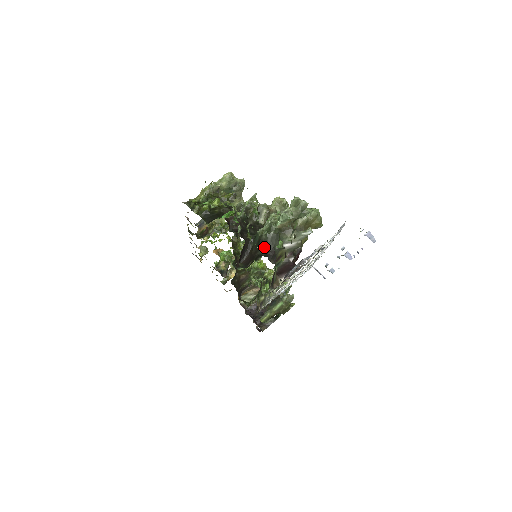
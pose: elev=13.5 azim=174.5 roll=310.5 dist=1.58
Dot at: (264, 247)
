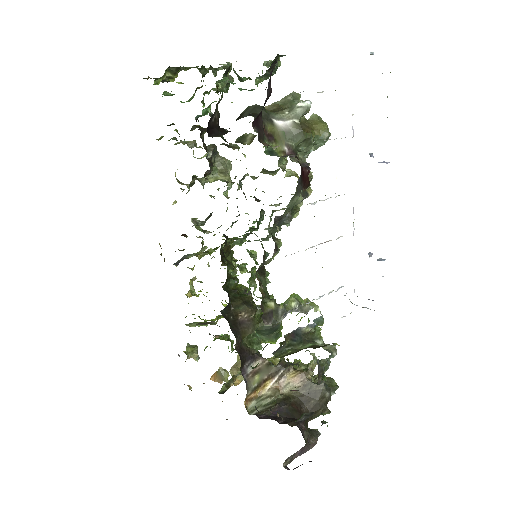
Dot at: (244, 116)
